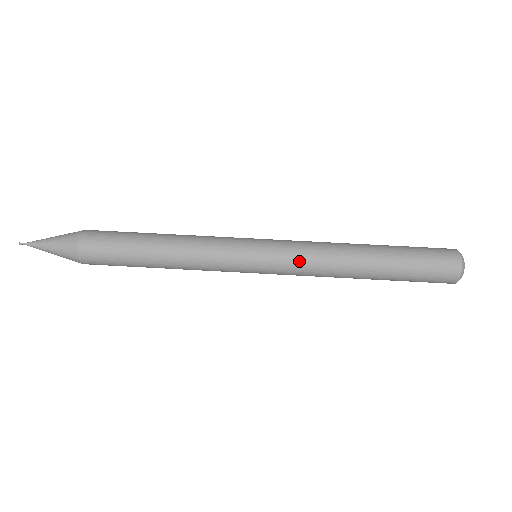
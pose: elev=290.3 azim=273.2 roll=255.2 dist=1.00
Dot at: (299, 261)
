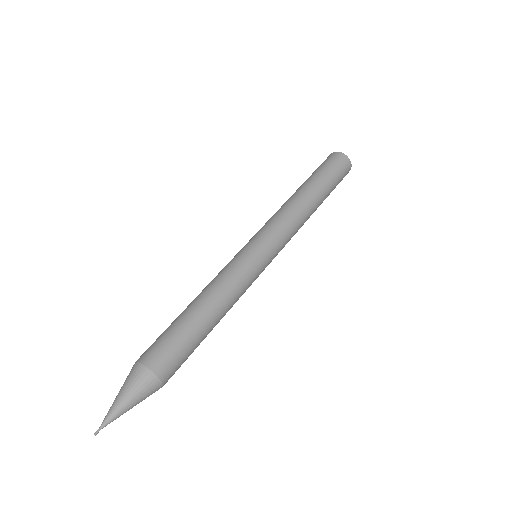
Dot at: (271, 222)
